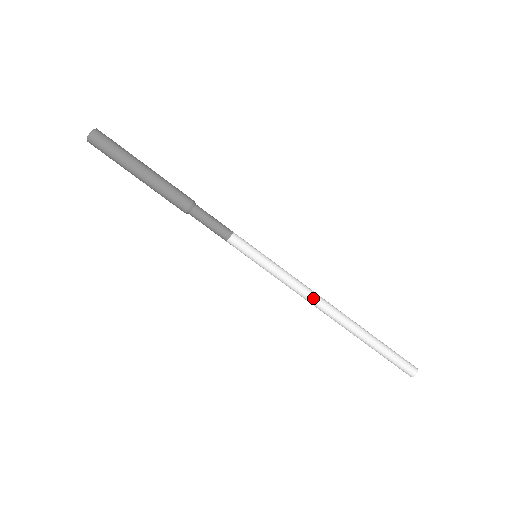
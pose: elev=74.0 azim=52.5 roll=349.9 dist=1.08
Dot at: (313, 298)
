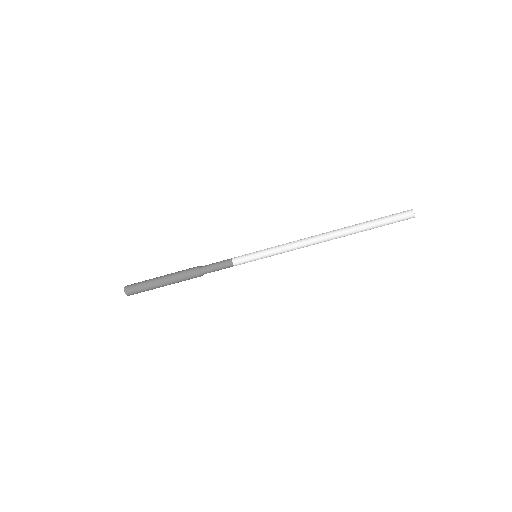
Dot at: (308, 245)
